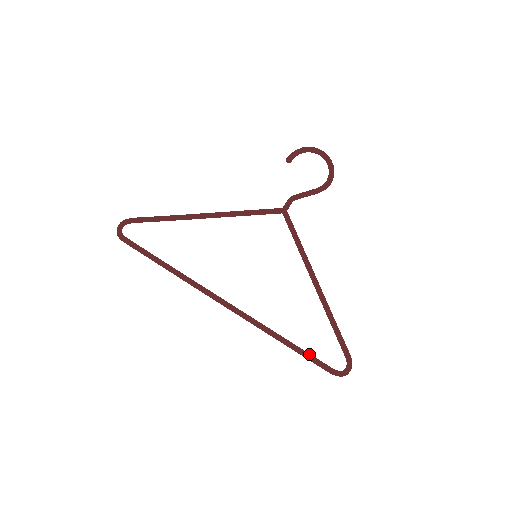
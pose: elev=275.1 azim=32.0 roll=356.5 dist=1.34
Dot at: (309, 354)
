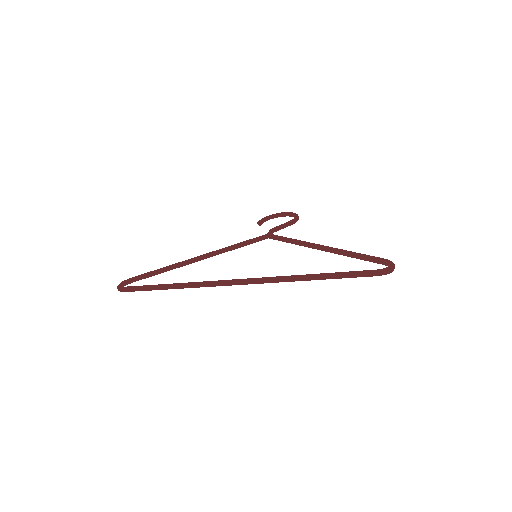
Dot at: (343, 272)
